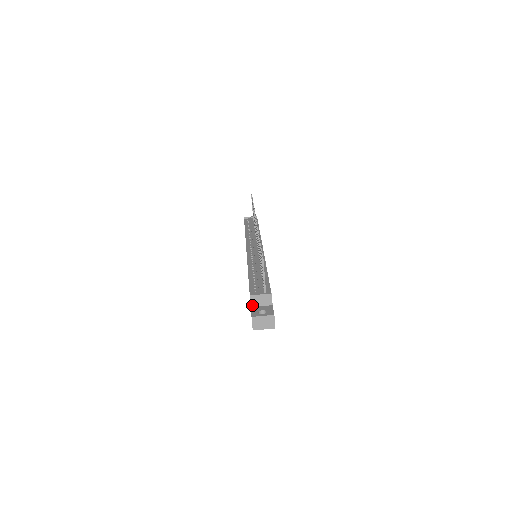
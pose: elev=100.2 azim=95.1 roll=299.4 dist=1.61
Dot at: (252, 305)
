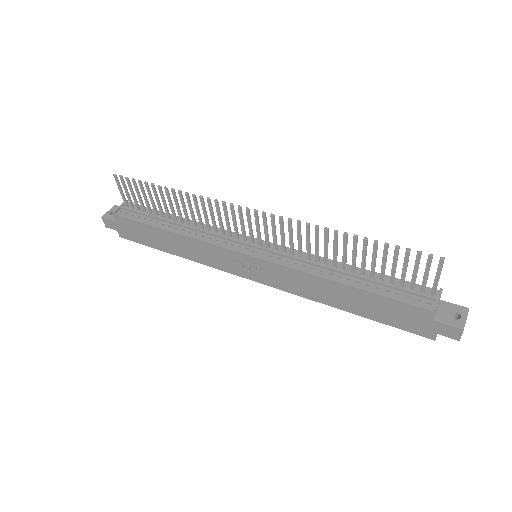
Dot at: (434, 317)
